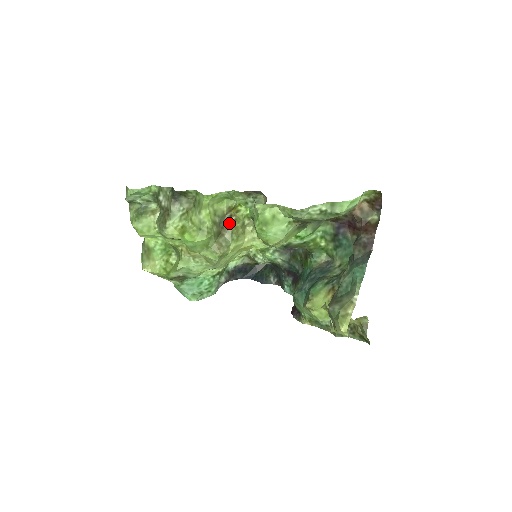
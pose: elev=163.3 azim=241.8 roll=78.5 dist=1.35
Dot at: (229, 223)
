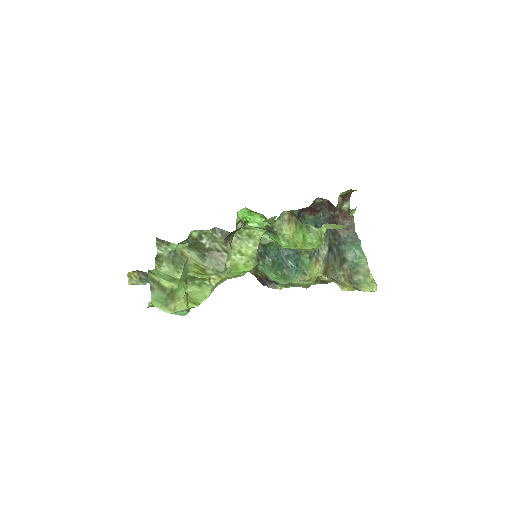
Dot at: occluded
